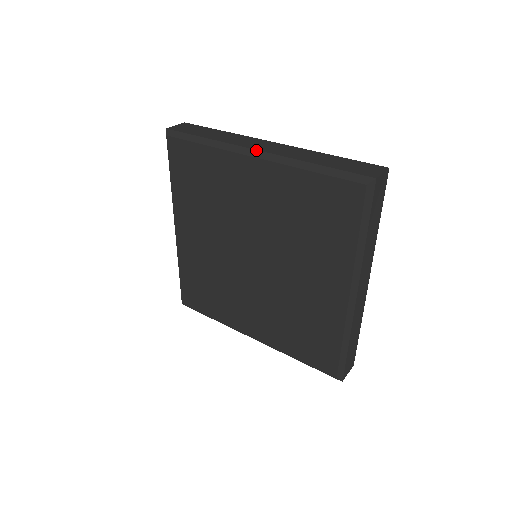
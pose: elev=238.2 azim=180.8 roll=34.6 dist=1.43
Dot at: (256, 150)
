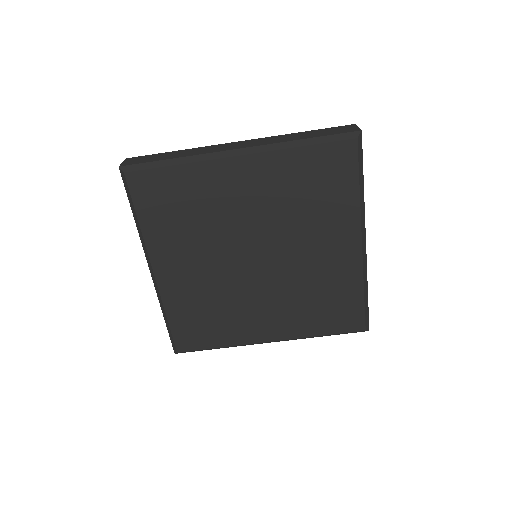
Dot at: (237, 149)
